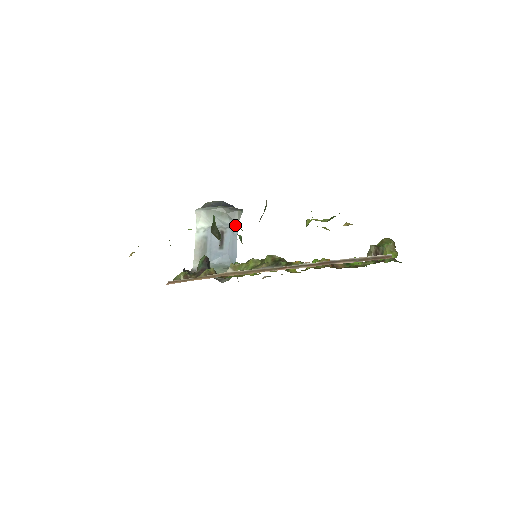
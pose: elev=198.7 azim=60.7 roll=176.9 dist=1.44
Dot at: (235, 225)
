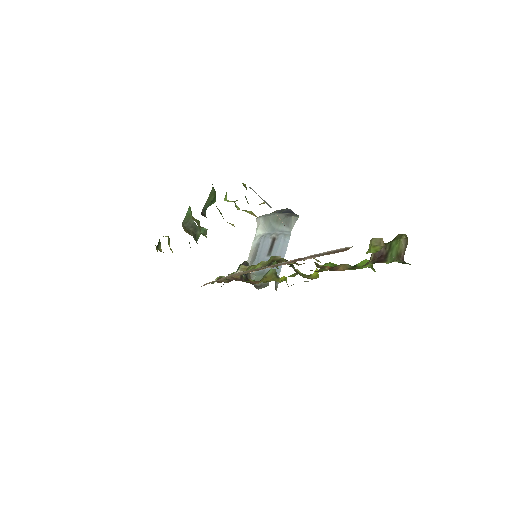
Dot at: (289, 231)
